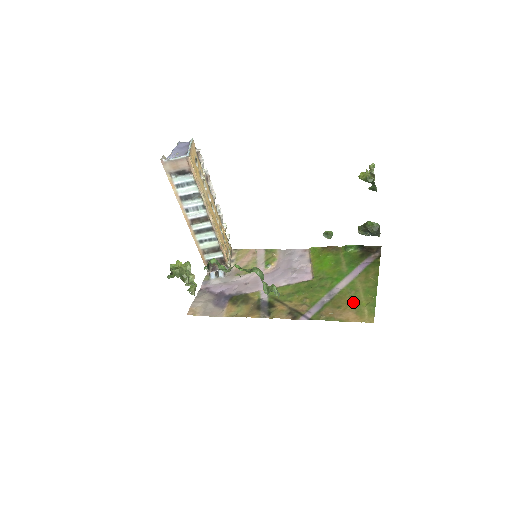
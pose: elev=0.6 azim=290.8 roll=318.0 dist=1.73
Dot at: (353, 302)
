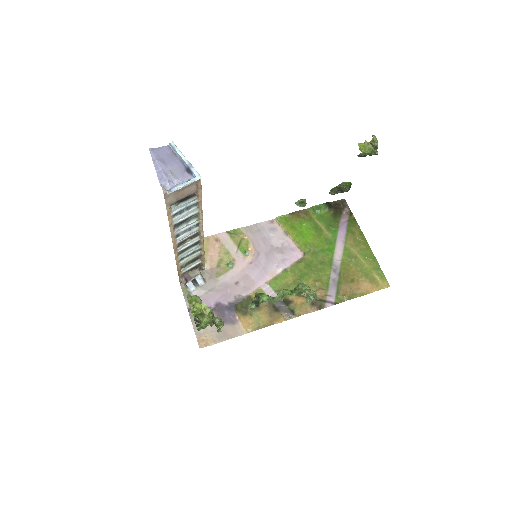
Dot at: (360, 271)
